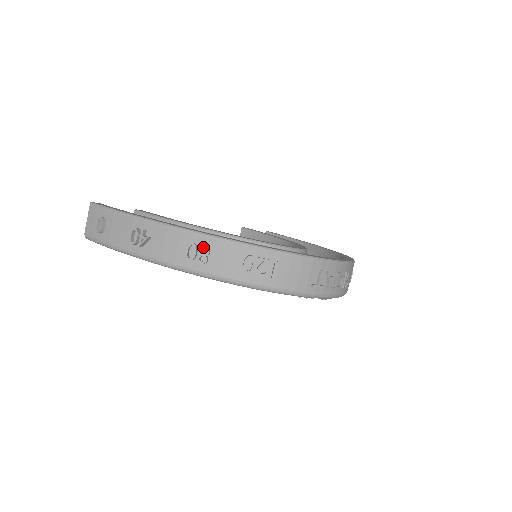
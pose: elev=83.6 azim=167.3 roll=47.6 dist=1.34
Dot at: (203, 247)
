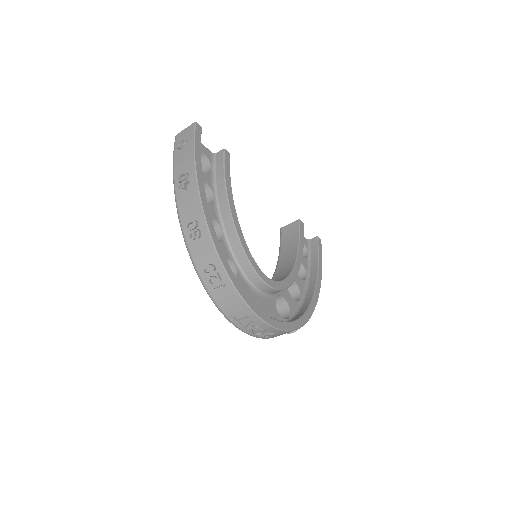
Dot at: (198, 231)
